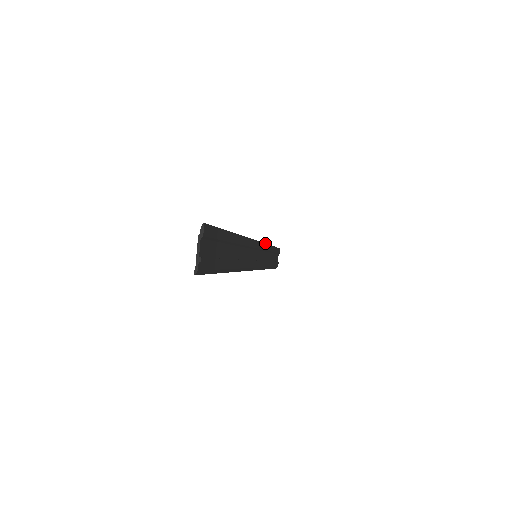
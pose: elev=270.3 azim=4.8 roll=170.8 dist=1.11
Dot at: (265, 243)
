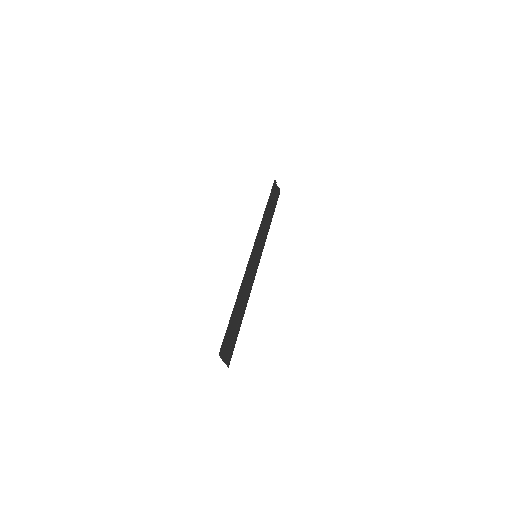
Dot at: (258, 230)
